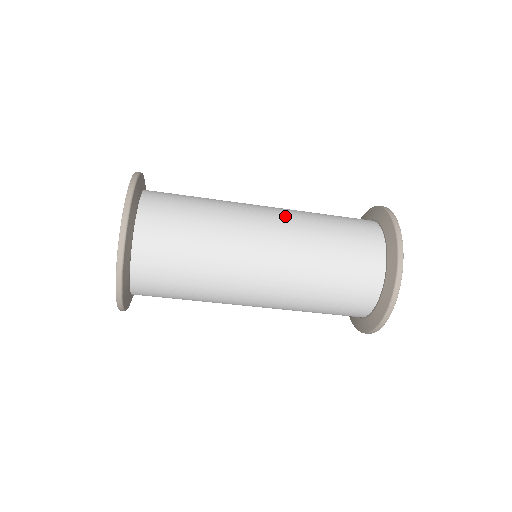
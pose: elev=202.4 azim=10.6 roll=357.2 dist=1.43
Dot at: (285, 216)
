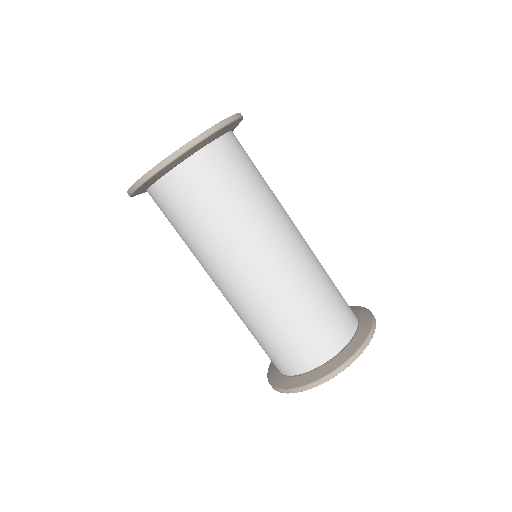
Dot at: occluded
